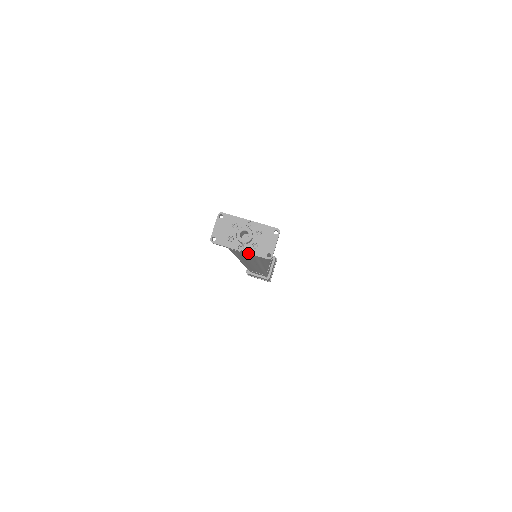
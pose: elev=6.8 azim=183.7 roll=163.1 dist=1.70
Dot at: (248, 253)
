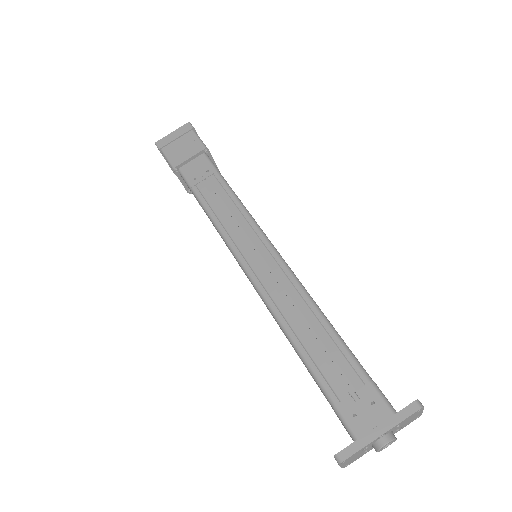
Dot at: occluded
